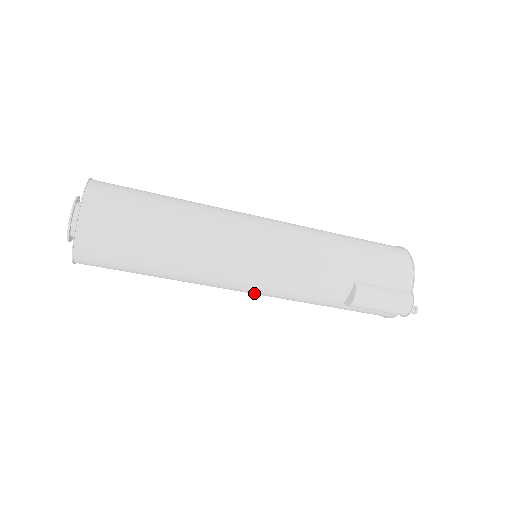
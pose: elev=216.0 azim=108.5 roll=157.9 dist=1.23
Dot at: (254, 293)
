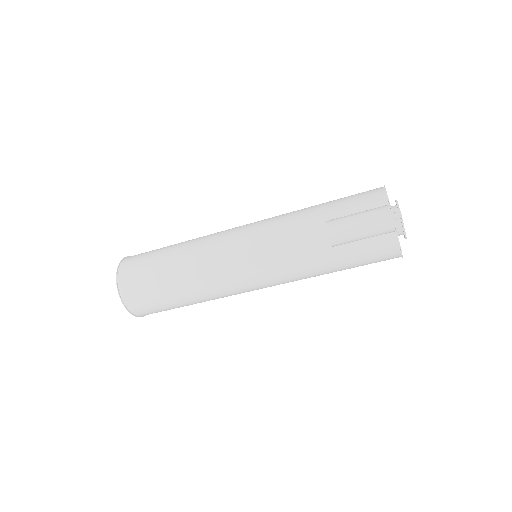
Dot at: (257, 279)
